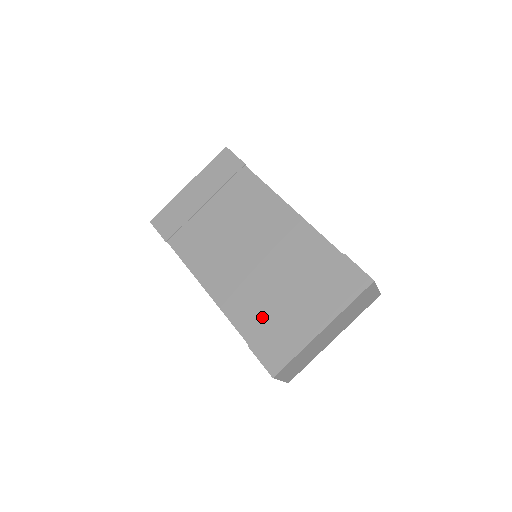
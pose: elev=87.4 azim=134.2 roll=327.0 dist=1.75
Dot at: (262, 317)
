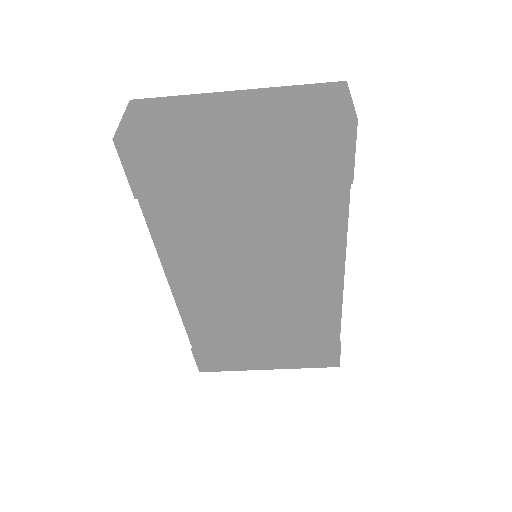
Dot at: (222, 339)
